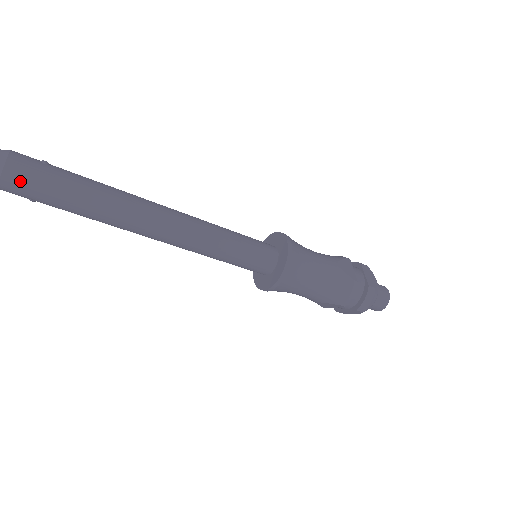
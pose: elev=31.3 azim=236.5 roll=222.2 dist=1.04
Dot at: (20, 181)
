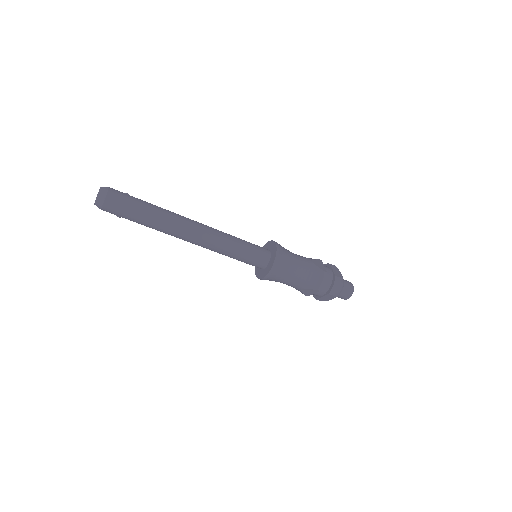
Dot at: (115, 203)
